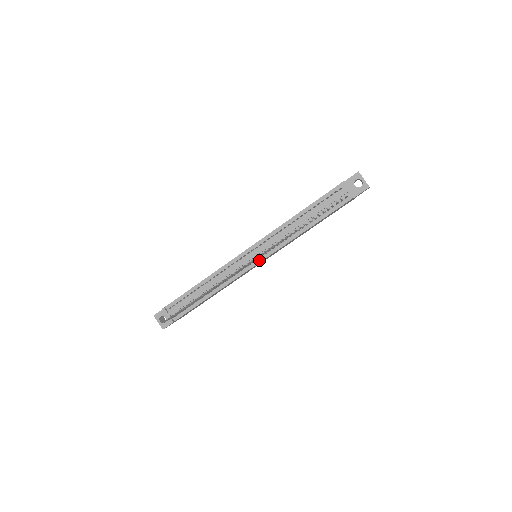
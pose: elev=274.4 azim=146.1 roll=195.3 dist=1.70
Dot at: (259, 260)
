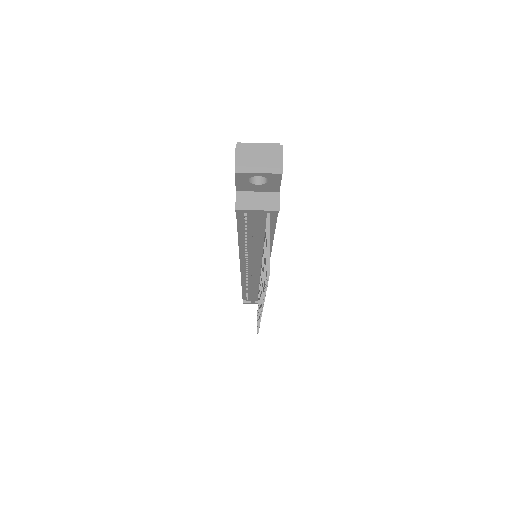
Dot at: occluded
